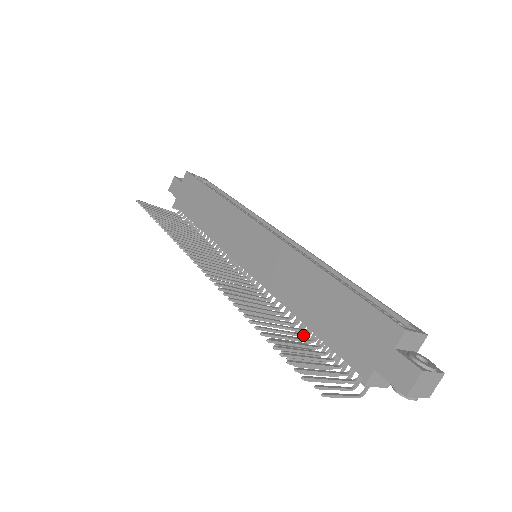
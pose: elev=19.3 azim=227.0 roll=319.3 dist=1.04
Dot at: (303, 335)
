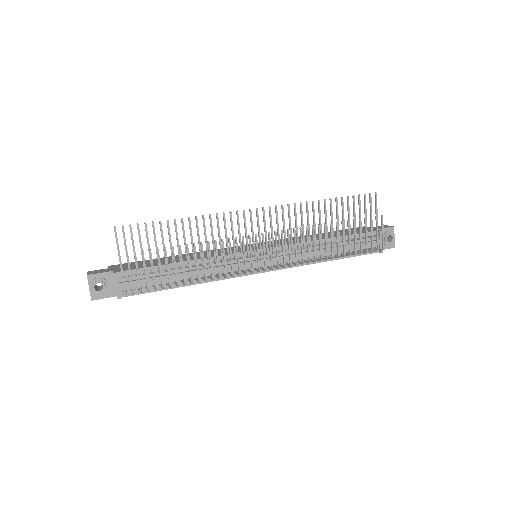
Dot at: (339, 237)
